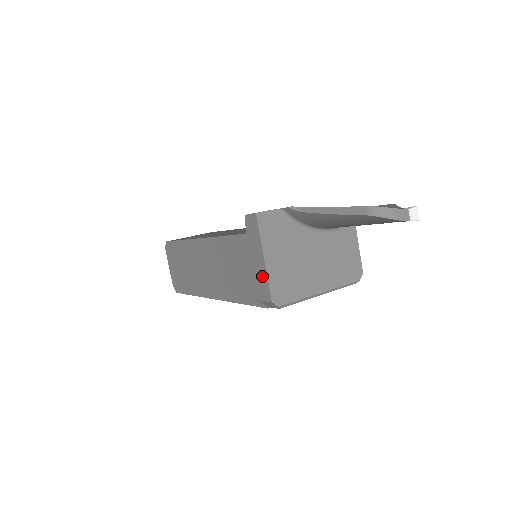
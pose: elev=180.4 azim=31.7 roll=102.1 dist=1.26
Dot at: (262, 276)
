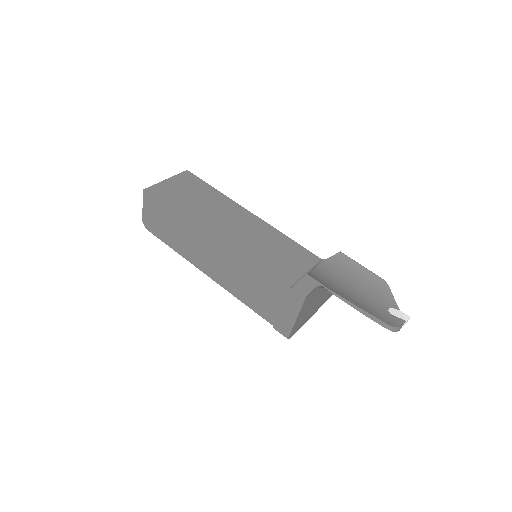
Dot at: (287, 323)
